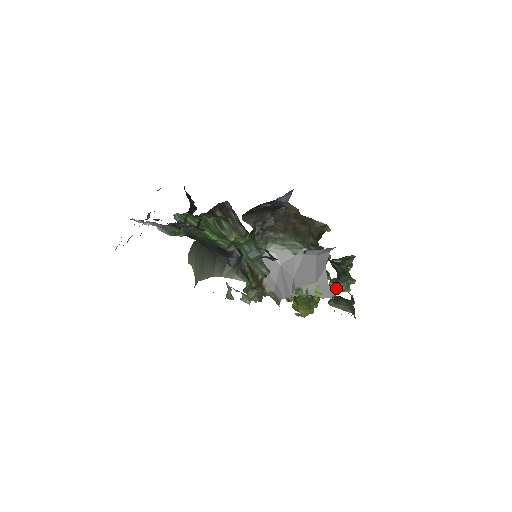
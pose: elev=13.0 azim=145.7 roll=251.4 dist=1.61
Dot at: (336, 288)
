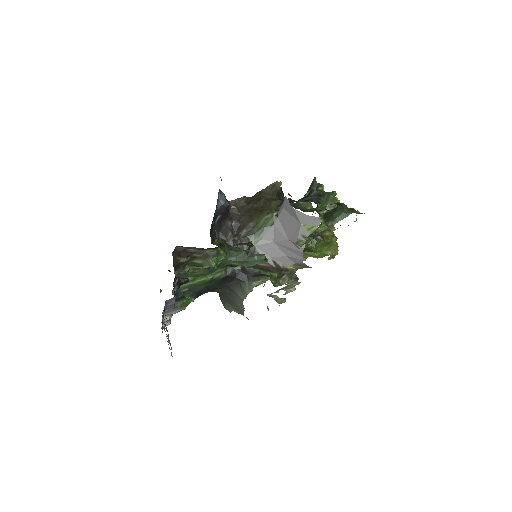
Dot at: (328, 211)
